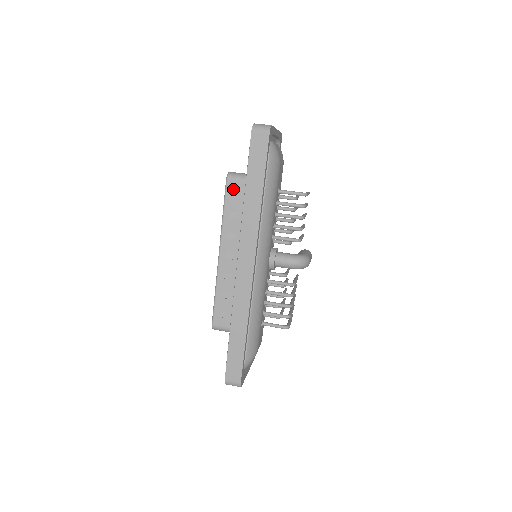
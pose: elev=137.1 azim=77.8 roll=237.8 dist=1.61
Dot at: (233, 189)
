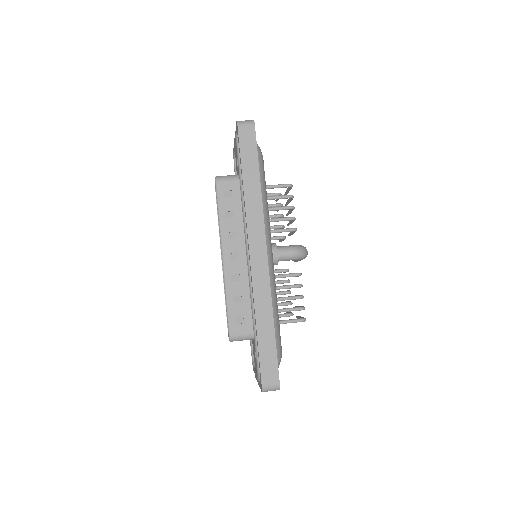
Dot at: (224, 190)
